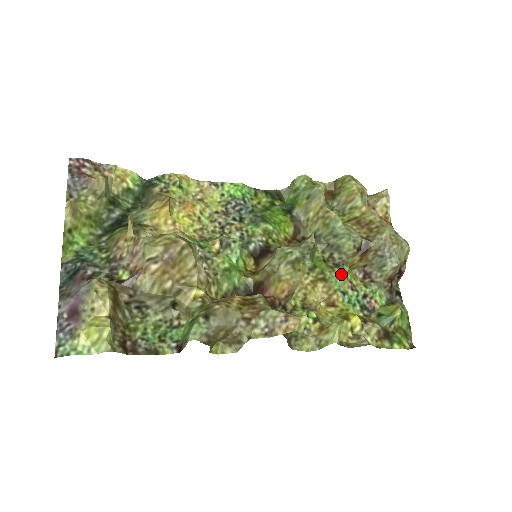
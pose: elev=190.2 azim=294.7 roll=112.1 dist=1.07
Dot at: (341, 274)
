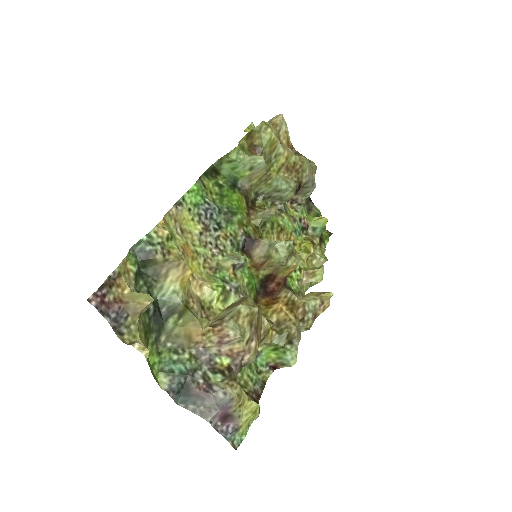
Dot at: (288, 217)
